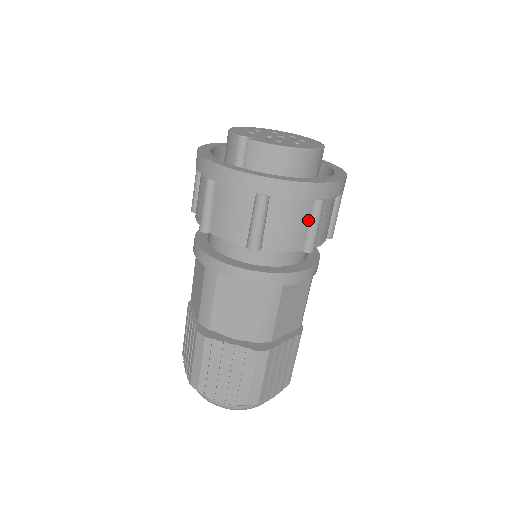
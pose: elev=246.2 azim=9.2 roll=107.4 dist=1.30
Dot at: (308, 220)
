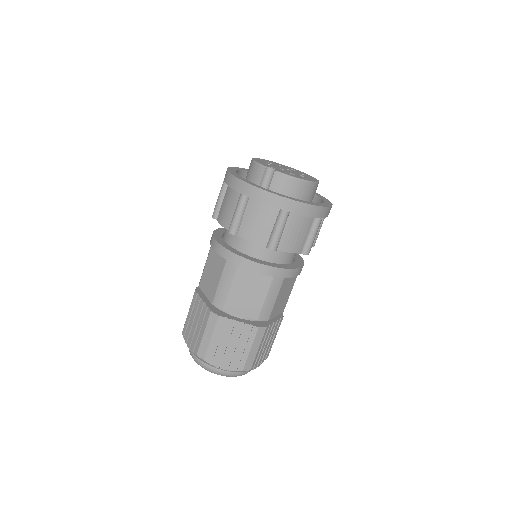
Dot at: (309, 232)
